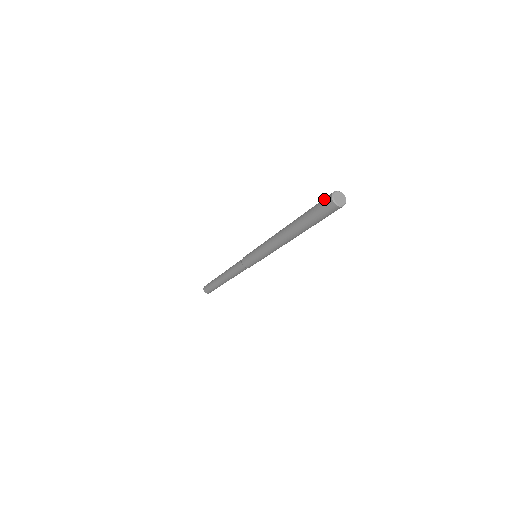
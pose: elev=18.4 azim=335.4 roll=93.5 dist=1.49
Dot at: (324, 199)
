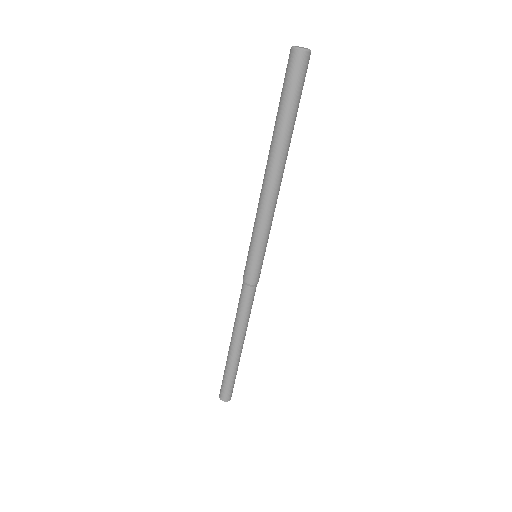
Dot at: occluded
